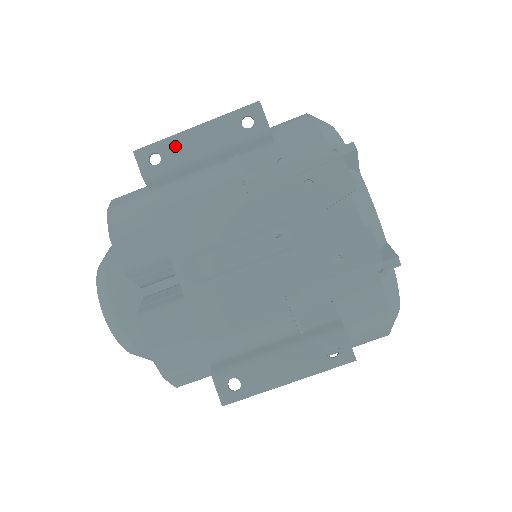
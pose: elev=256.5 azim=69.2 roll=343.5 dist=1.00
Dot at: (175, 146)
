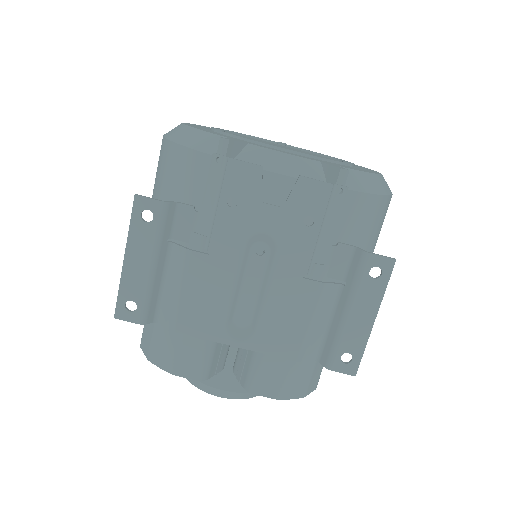
Dot at: (130, 285)
